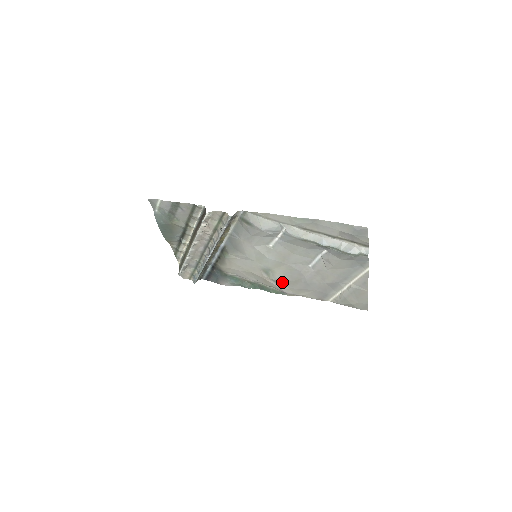
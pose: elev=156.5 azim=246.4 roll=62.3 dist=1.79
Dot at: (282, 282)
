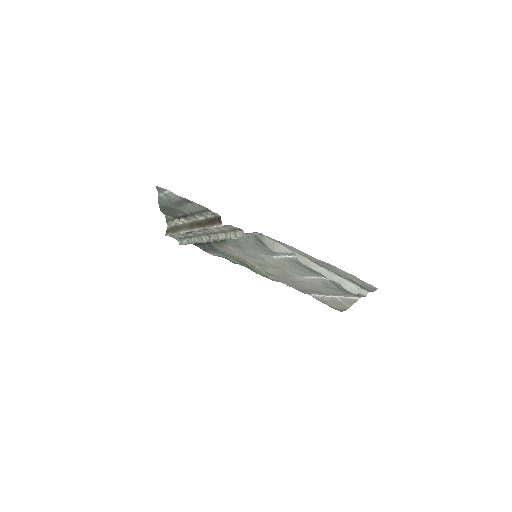
Dot at: (272, 274)
